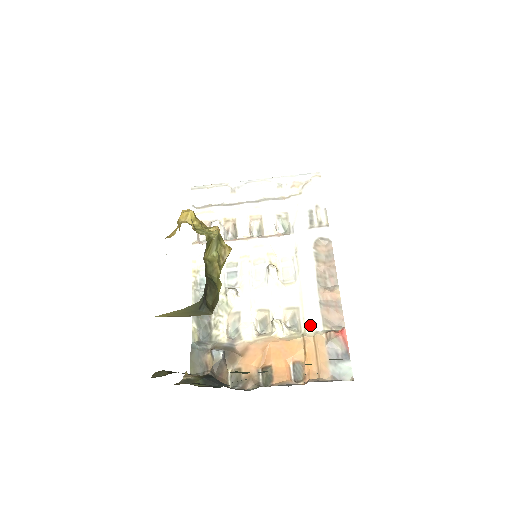
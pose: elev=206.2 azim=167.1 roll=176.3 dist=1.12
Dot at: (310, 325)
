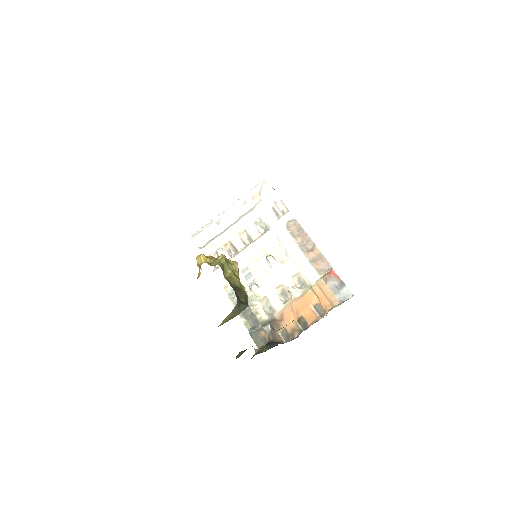
Dot at: (311, 279)
